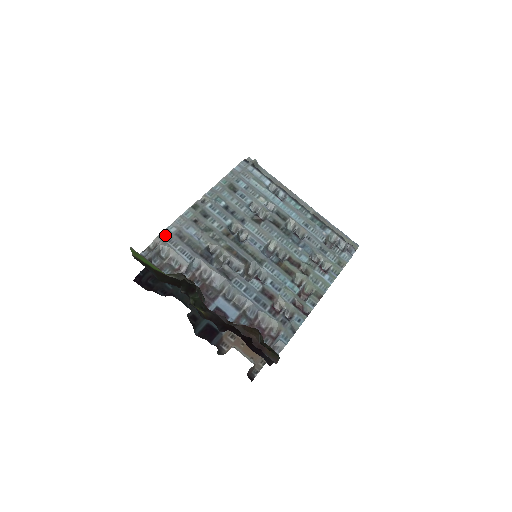
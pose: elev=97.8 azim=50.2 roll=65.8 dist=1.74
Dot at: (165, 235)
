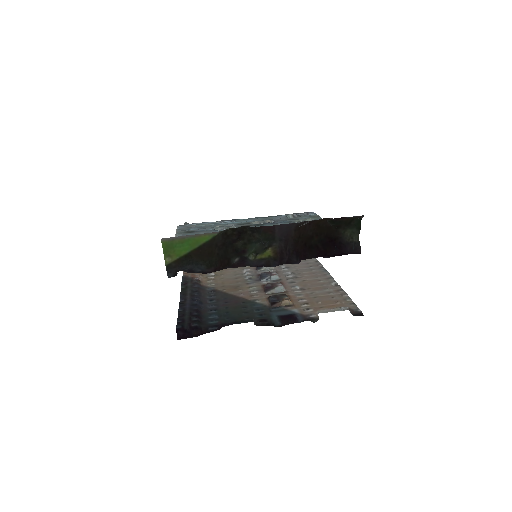
Dot at: occluded
